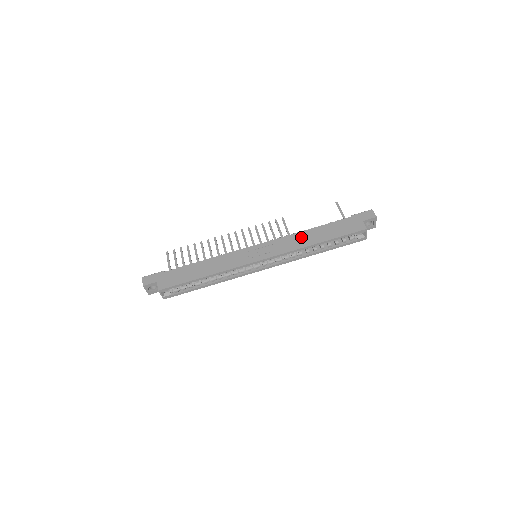
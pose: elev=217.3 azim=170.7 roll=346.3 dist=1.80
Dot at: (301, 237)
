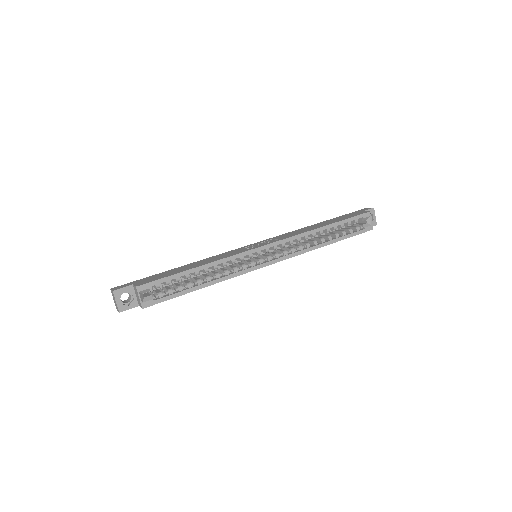
Dot at: (303, 229)
